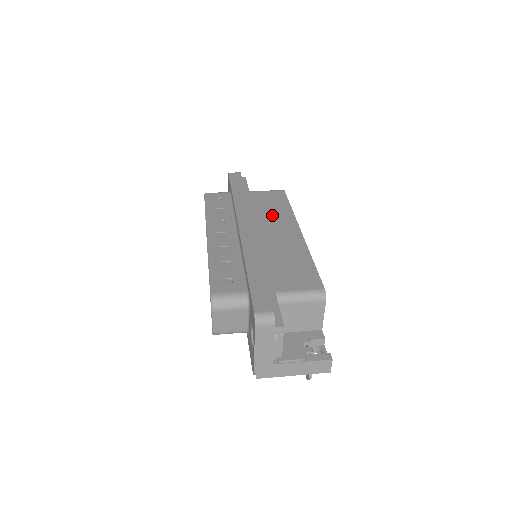
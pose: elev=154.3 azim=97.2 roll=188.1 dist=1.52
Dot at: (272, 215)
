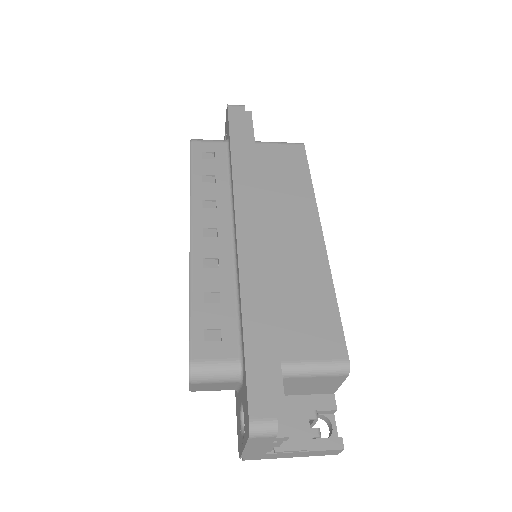
Dot at: (284, 197)
